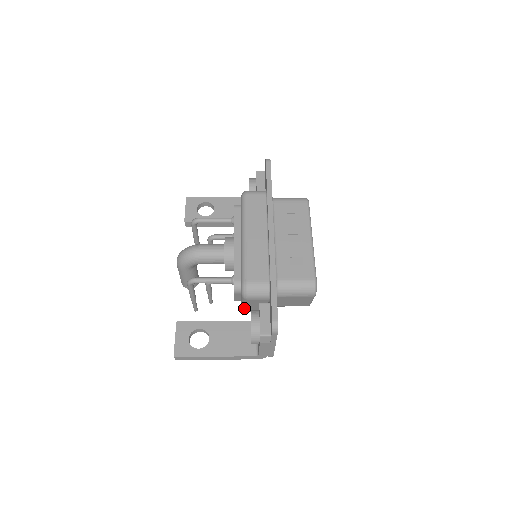
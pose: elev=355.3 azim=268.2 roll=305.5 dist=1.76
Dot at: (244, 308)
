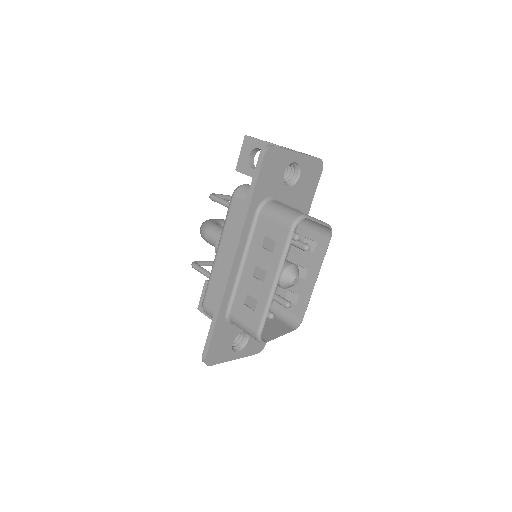
Dot at: occluded
